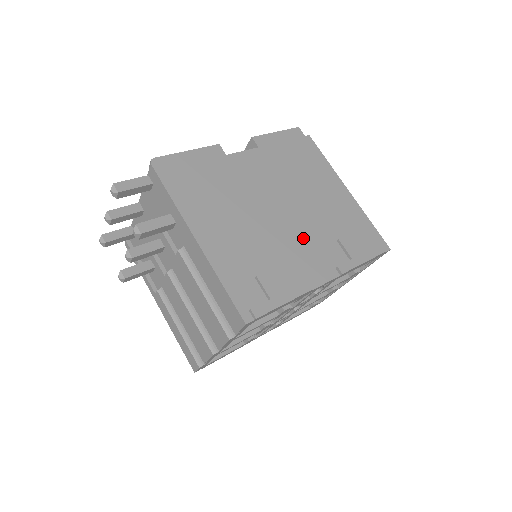
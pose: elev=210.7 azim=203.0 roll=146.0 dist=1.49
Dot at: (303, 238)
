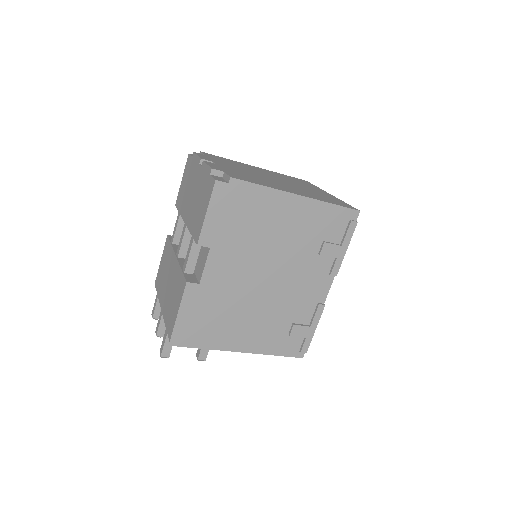
Dot at: (296, 279)
